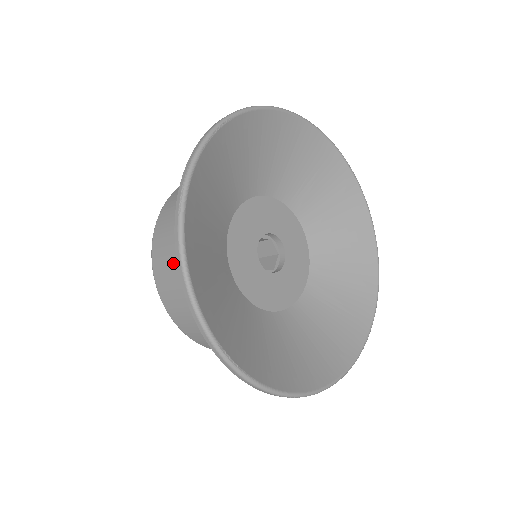
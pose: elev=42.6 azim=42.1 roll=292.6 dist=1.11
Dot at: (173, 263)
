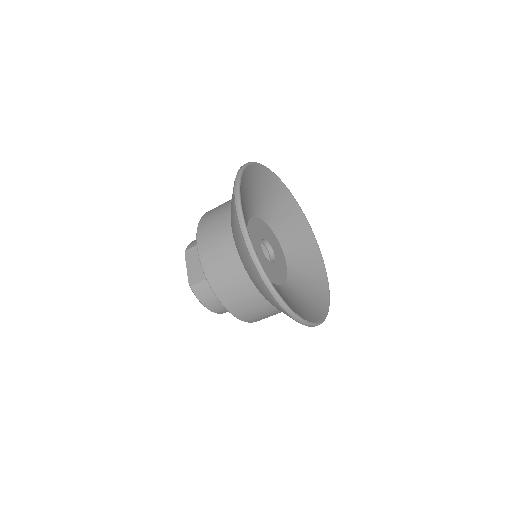
Dot at: (230, 276)
